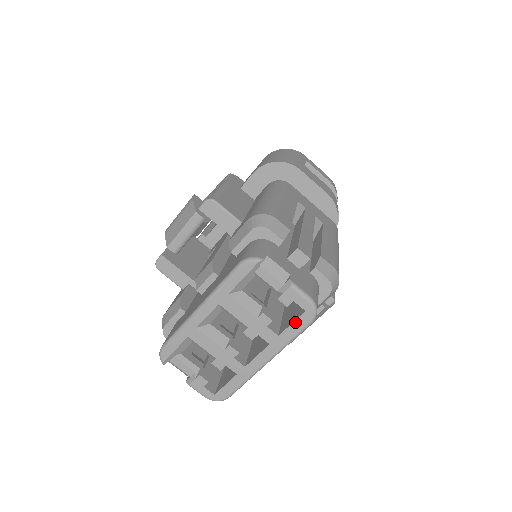
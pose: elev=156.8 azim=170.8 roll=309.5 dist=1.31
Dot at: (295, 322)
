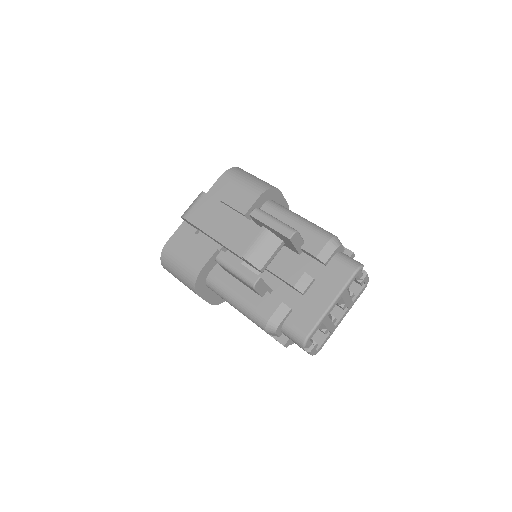
Dot at: (361, 292)
